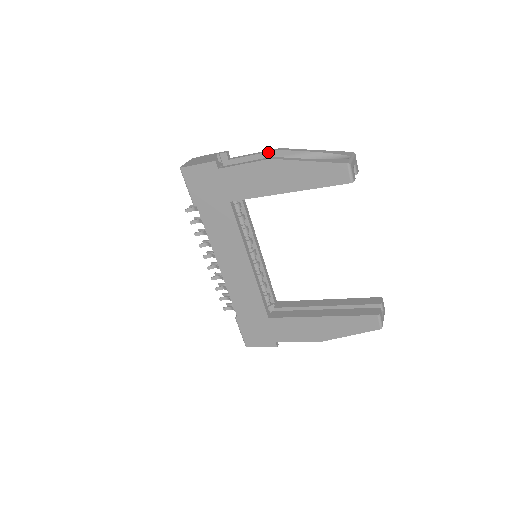
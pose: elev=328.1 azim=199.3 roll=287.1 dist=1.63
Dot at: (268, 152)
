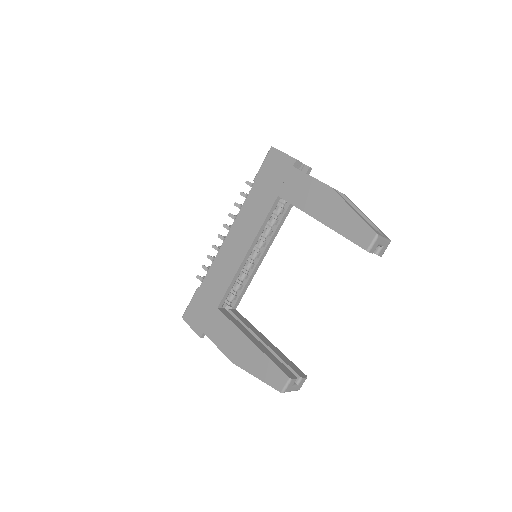
Dot at: occluded
